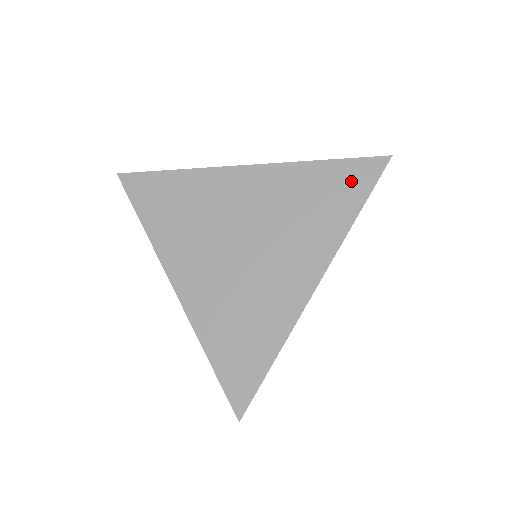
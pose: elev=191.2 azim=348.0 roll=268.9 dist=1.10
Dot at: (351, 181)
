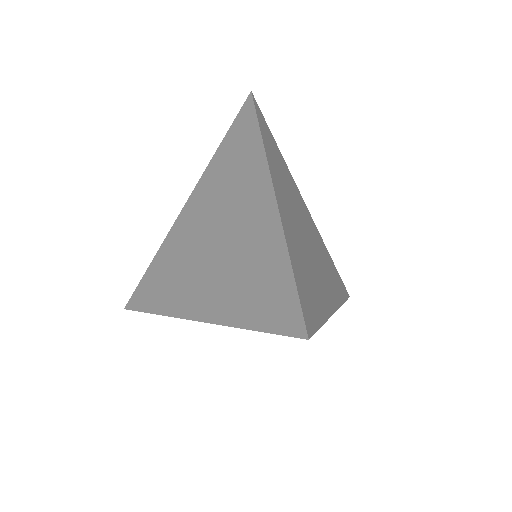
Dot at: (242, 129)
